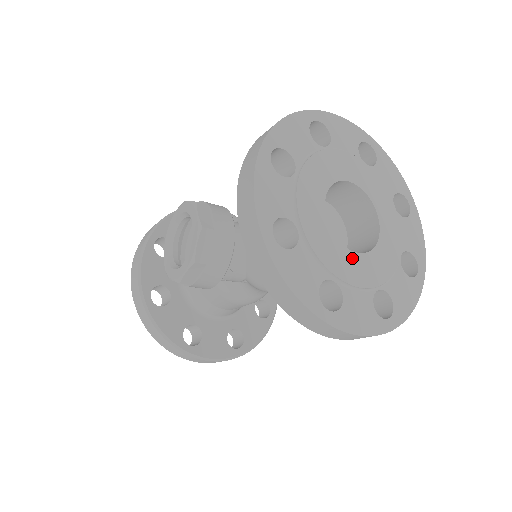
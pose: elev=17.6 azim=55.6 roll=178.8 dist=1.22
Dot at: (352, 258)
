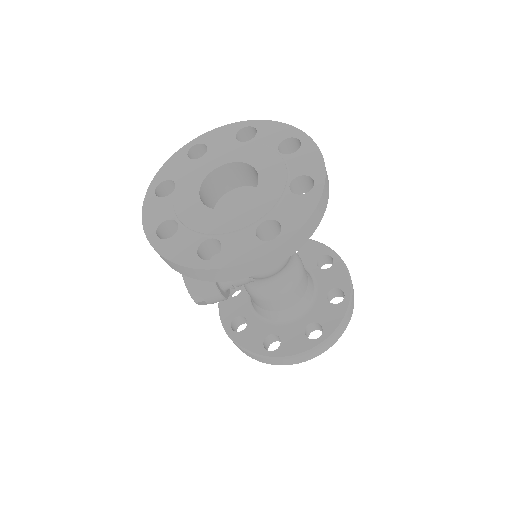
Dot at: (227, 214)
